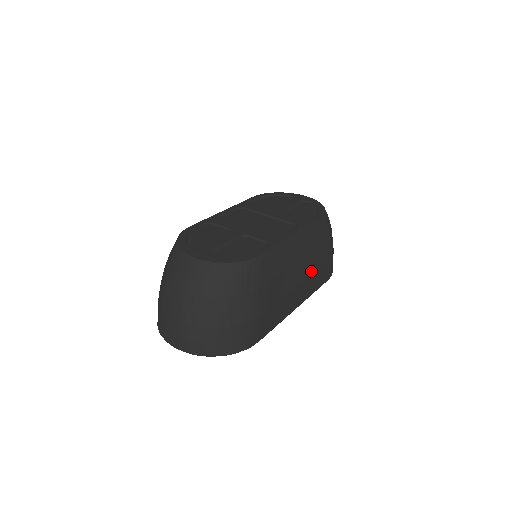
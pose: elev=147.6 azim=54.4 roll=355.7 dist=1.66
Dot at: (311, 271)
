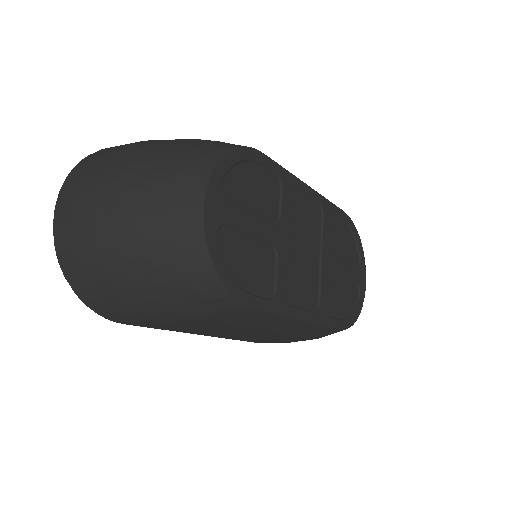
Dot at: (260, 337)
